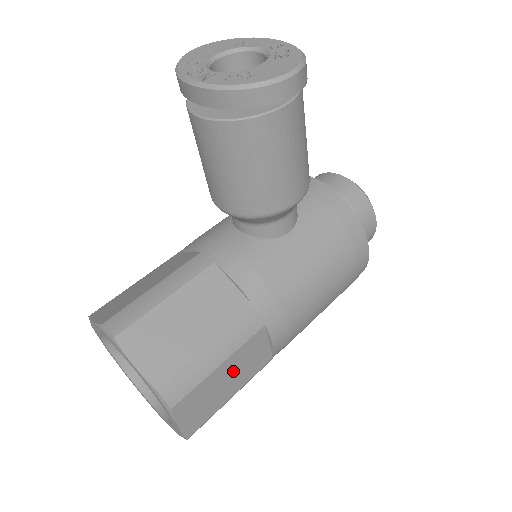
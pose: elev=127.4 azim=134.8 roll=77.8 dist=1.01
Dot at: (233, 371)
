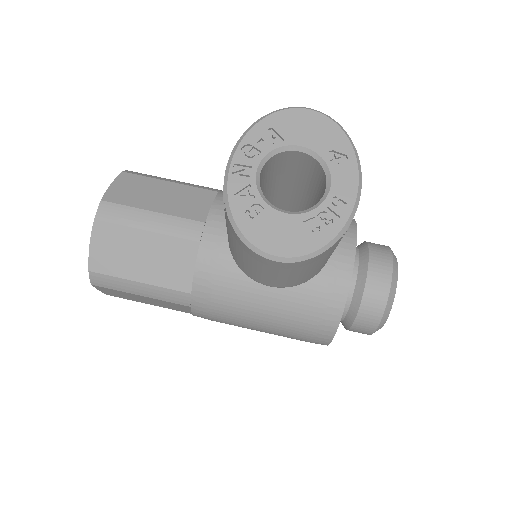
Dot at: (153, 301)
